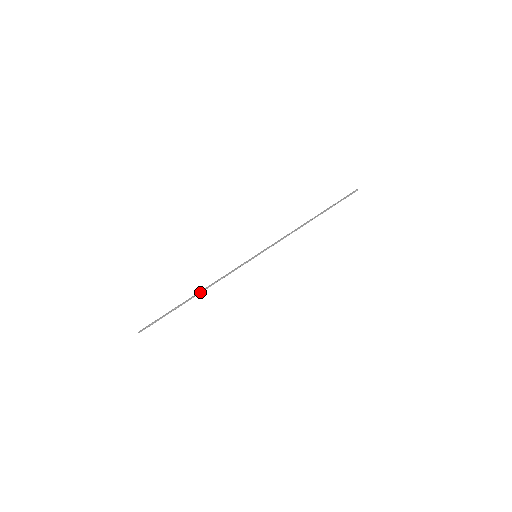
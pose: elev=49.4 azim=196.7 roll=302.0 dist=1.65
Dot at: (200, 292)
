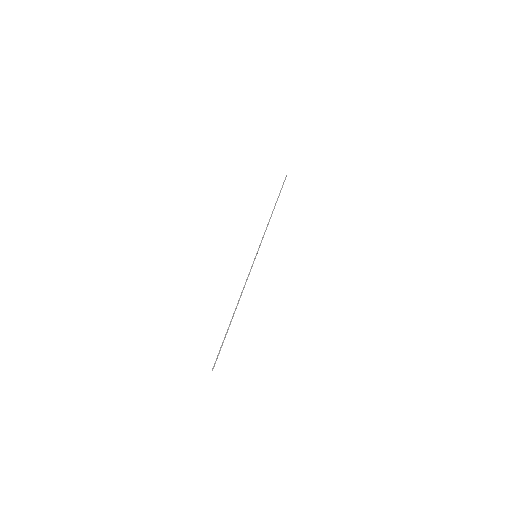
Dot at: (236, 307)
